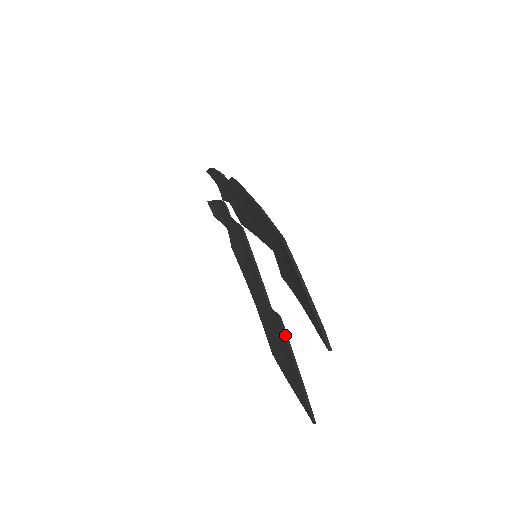
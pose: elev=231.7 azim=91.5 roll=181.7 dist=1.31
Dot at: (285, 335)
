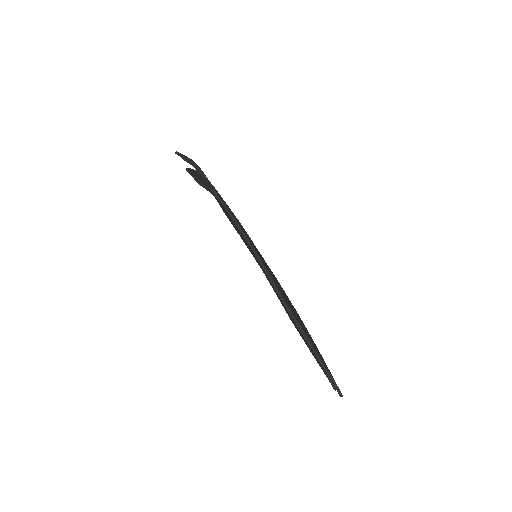
Dot at: occluded
